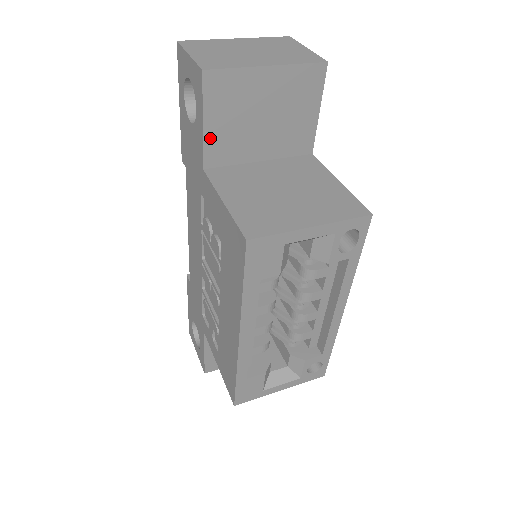
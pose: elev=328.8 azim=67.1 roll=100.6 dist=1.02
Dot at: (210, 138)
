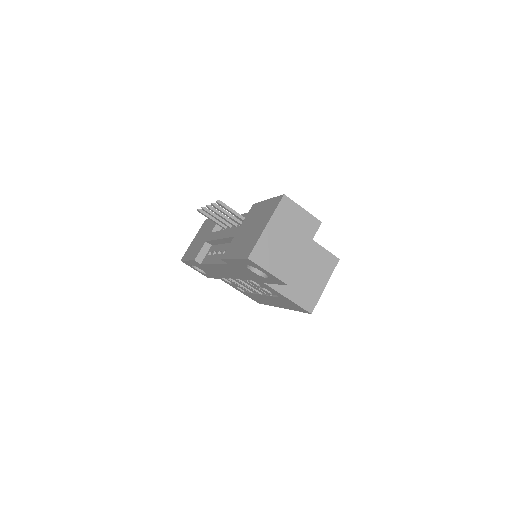
Dot at: occluded
